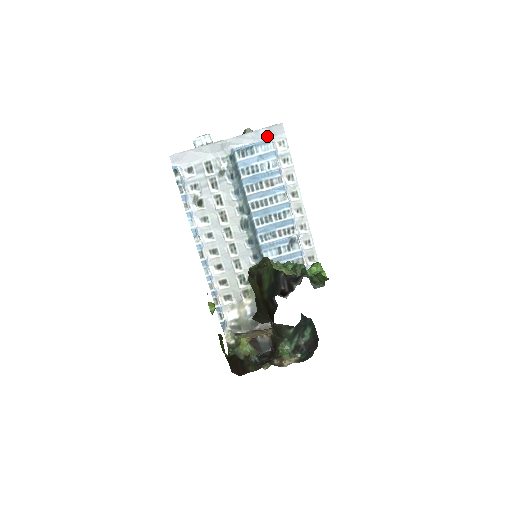
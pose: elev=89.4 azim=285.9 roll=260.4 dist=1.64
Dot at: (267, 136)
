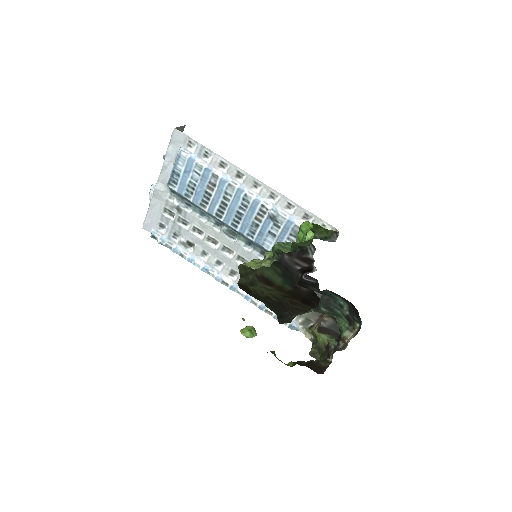
Dot at: (177, 149)
